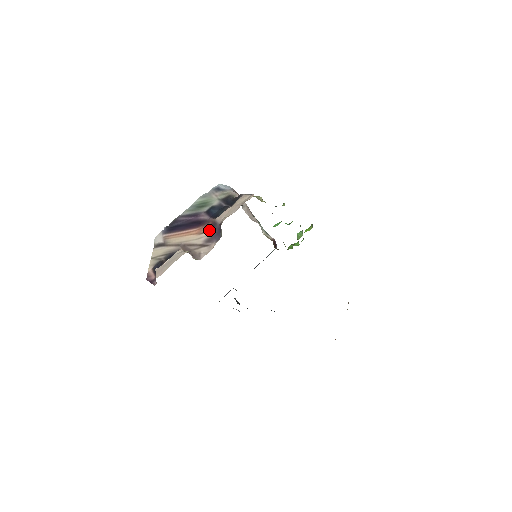
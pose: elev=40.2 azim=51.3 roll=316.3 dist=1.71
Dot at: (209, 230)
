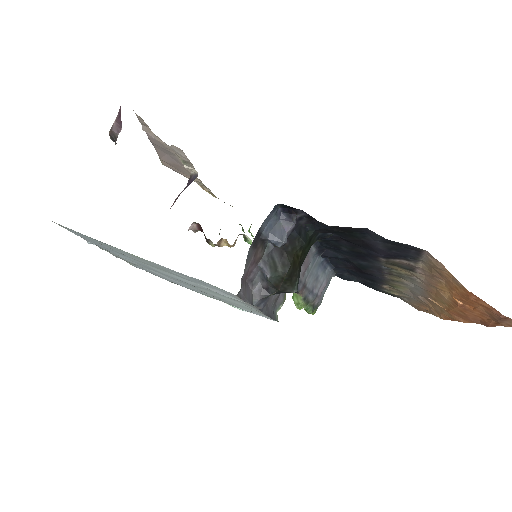
Dot at: occluded
